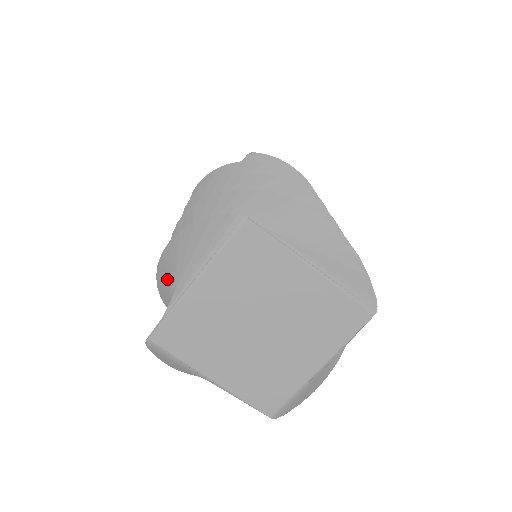
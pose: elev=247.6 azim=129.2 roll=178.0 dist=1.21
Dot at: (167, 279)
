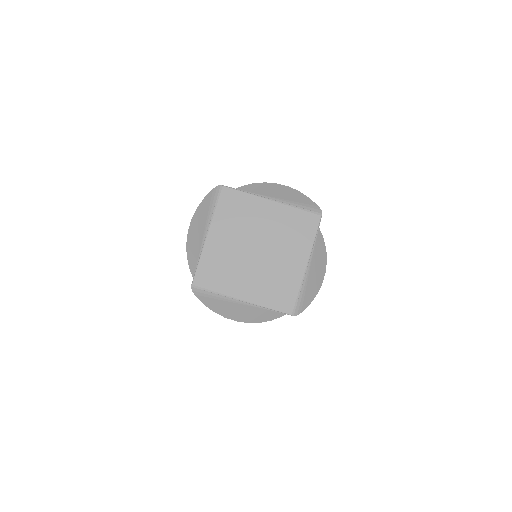
Dot at: (195, 262)
